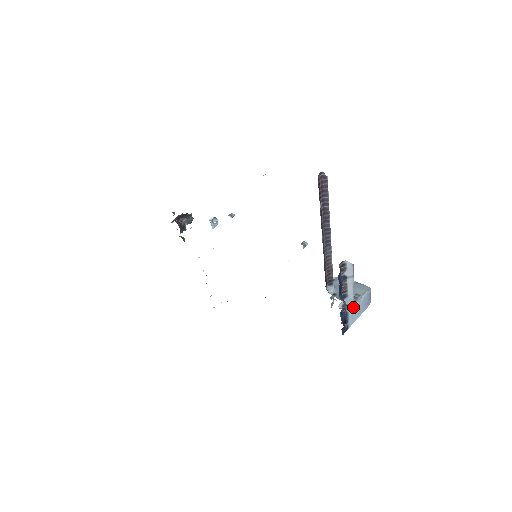
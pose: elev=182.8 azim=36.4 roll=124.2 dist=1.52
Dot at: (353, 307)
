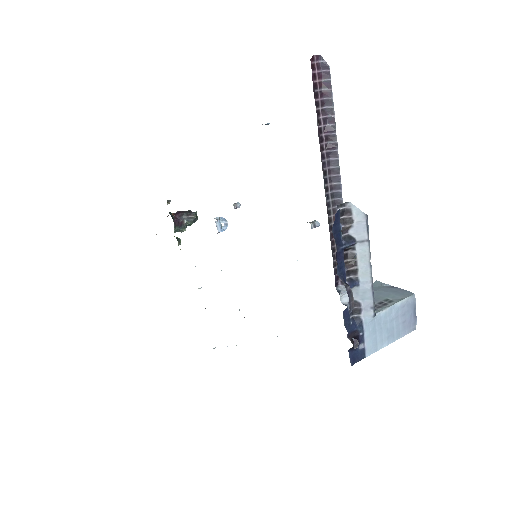
Dot at: (372, 311)
